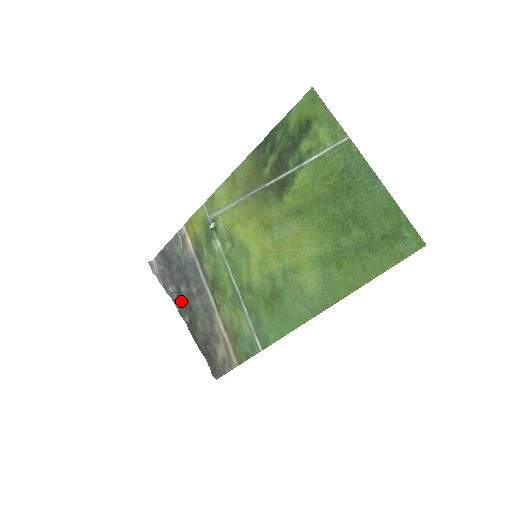
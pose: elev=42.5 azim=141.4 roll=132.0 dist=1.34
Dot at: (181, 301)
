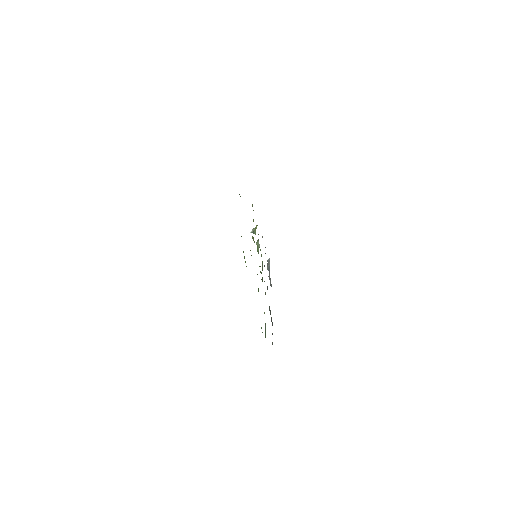
Dot at: occluded
